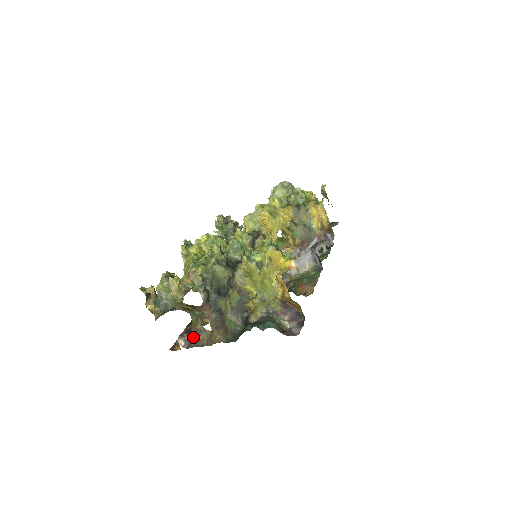
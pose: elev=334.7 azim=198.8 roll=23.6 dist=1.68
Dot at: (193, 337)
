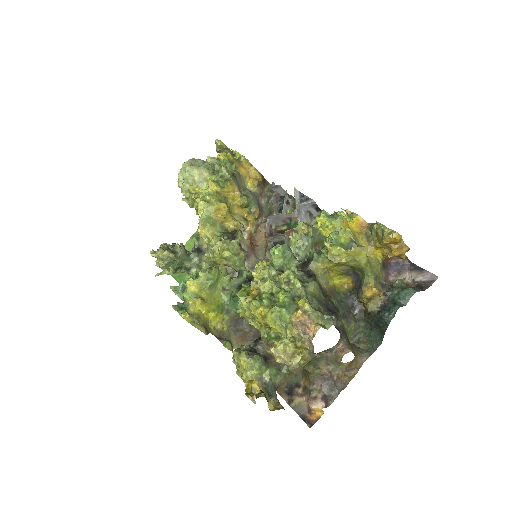
Dot at: (326, 387)
